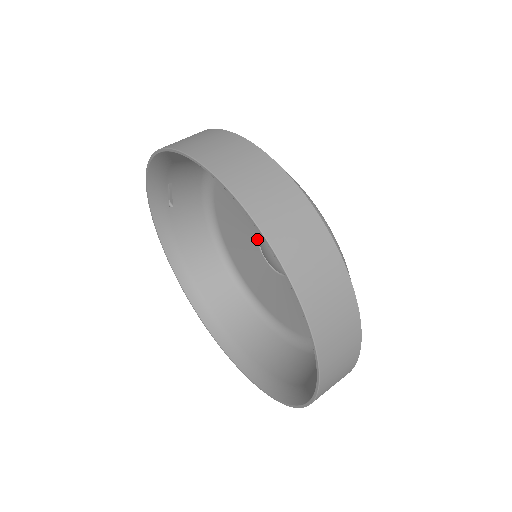
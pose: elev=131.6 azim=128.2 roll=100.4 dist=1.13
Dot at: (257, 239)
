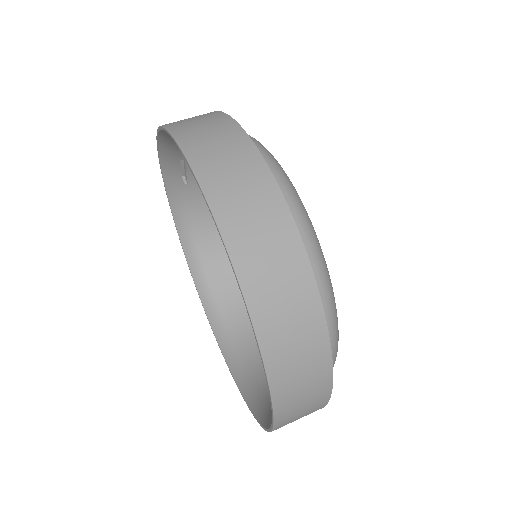
Dot at: occluded
